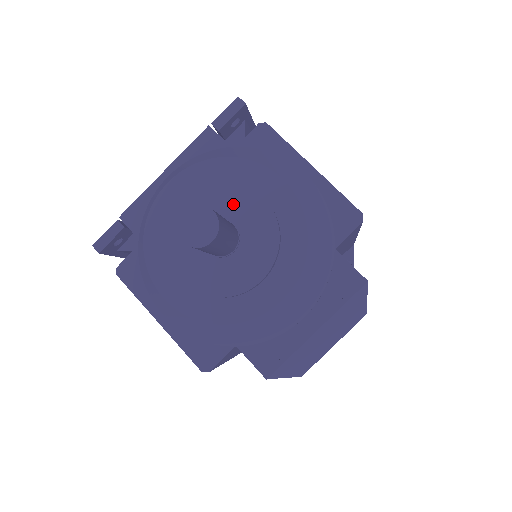
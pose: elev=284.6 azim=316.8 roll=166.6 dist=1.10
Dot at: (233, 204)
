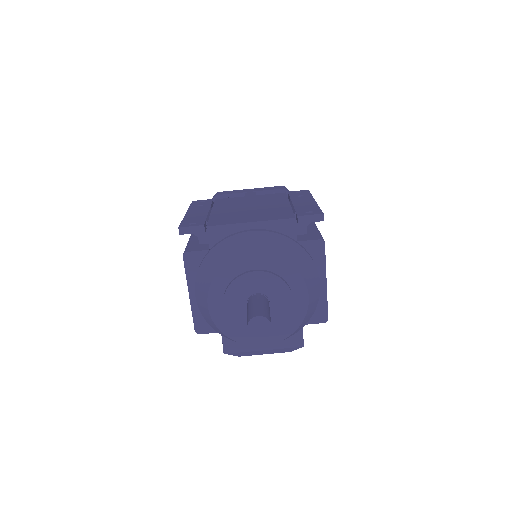
Dot at: (277, 293)
